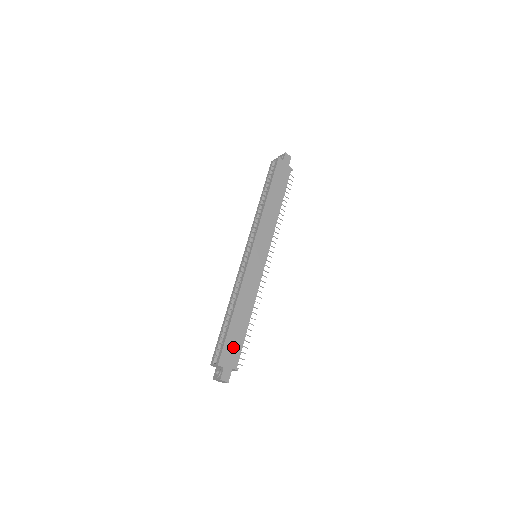
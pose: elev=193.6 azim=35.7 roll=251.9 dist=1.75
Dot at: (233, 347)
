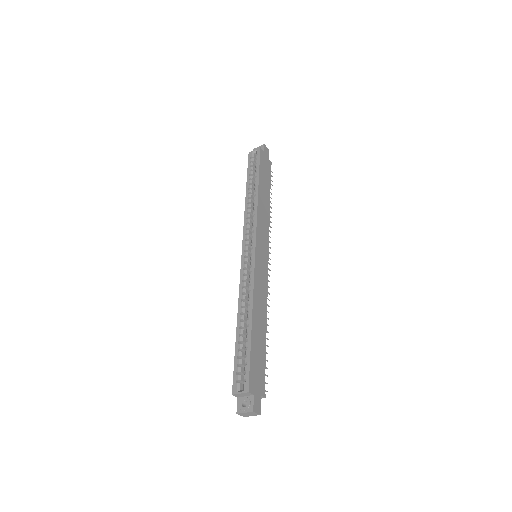
Dot at: (258, 367)
